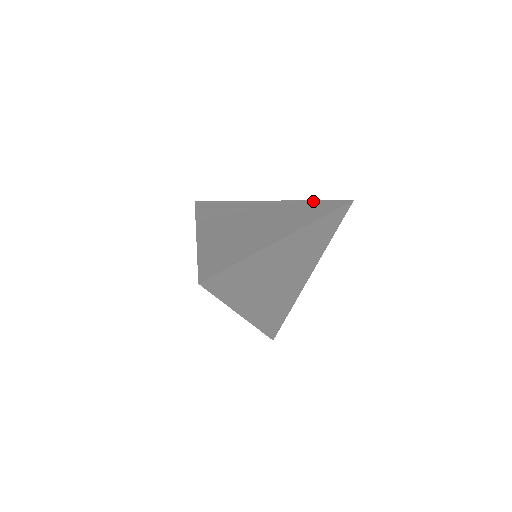
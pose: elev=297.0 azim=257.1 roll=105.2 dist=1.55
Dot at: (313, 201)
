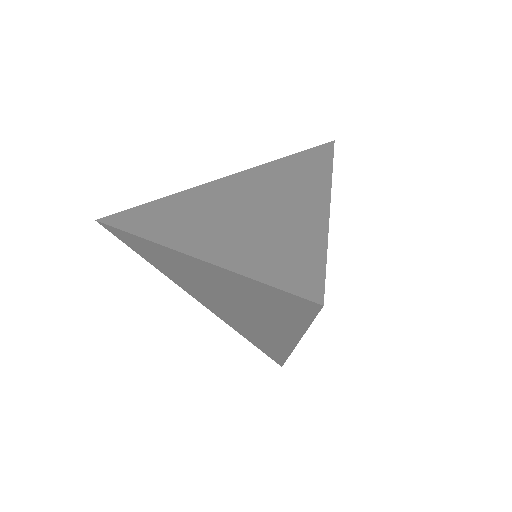
Dot at: (287, 158)
